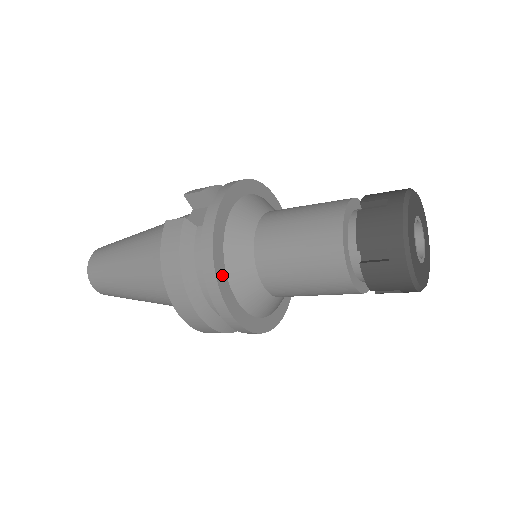
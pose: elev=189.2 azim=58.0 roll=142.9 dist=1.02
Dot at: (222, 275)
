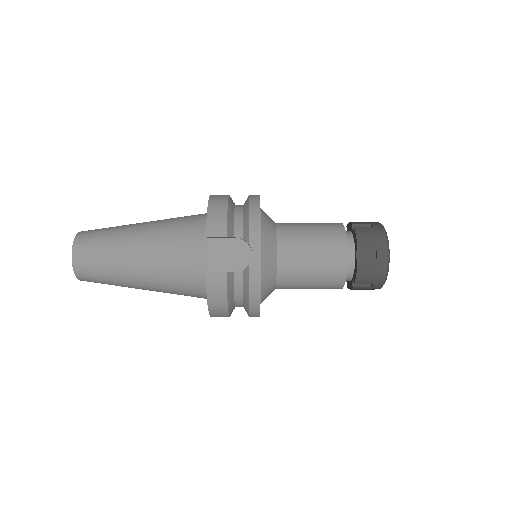
Dot at: occluded
